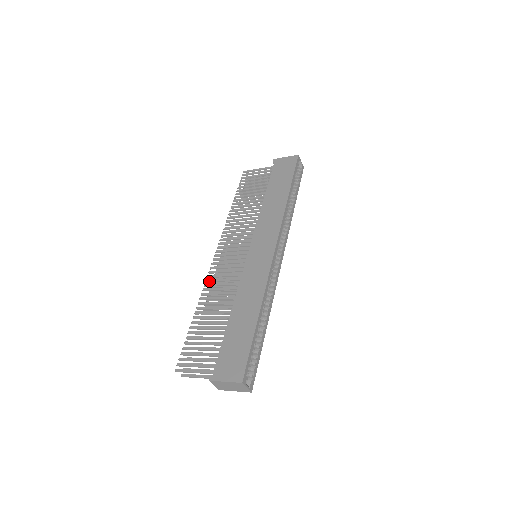
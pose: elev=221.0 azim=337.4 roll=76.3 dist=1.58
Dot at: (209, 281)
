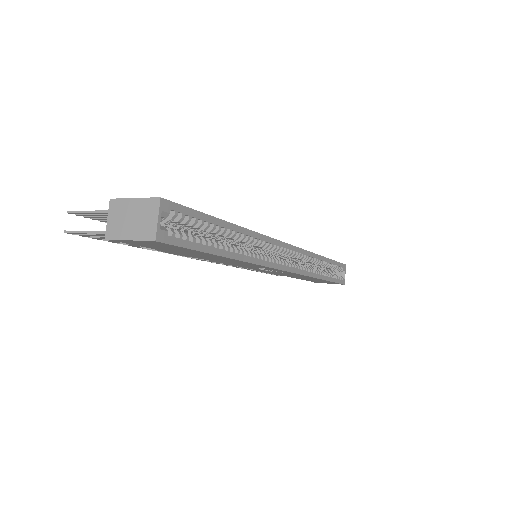
Dot at: occluded
